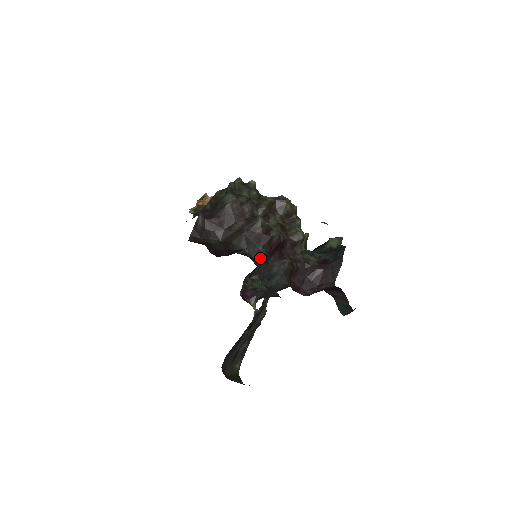
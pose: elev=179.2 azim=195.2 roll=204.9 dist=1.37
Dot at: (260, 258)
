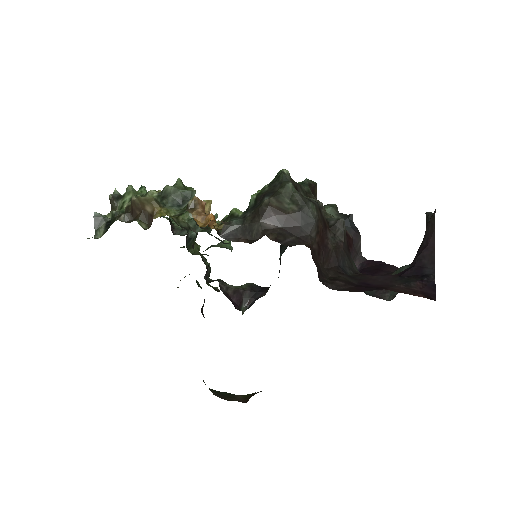
Dot at: occluded
